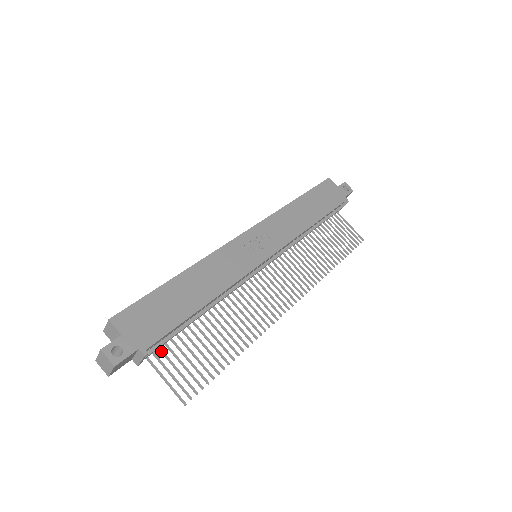
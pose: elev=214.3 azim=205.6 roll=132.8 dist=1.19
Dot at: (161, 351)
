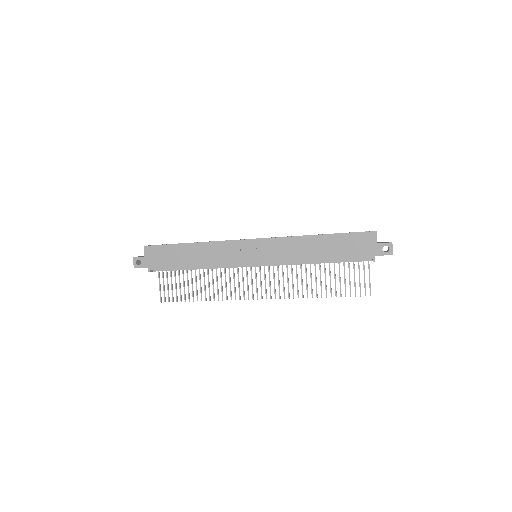
Dot at: (166, 272)
